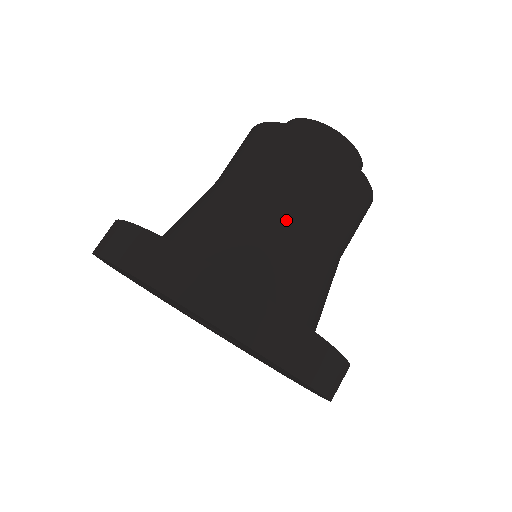
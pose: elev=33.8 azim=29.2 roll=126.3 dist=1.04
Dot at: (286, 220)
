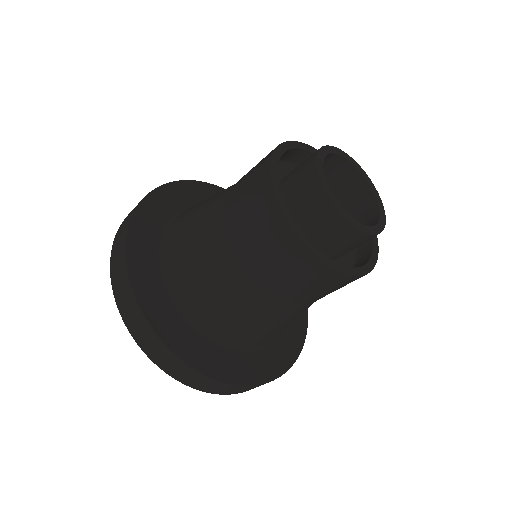
Dot at: (234, 280)
